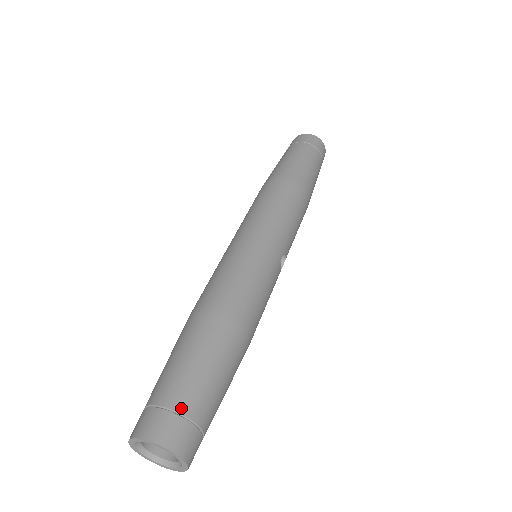
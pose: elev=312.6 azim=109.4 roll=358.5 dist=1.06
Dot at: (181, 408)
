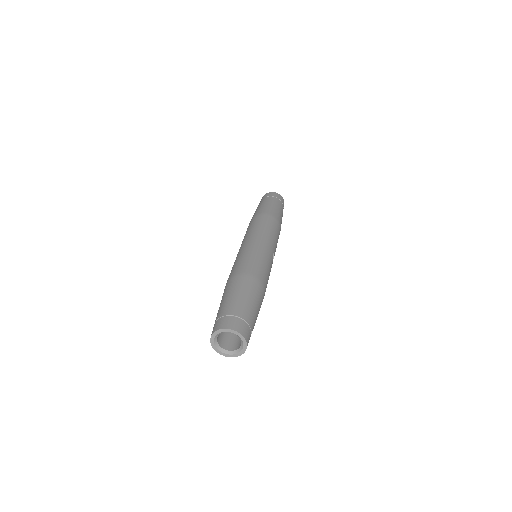
Dot at: (239, 315)
